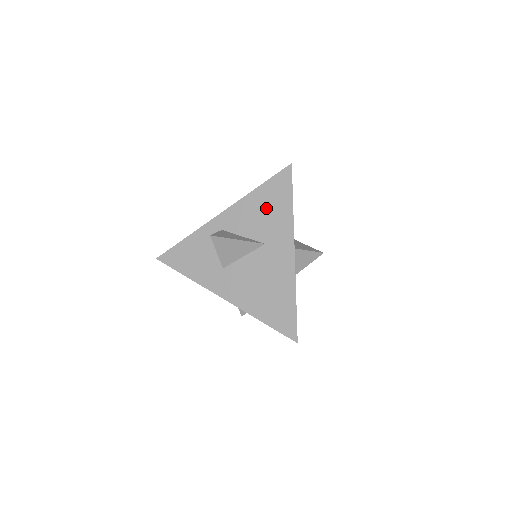
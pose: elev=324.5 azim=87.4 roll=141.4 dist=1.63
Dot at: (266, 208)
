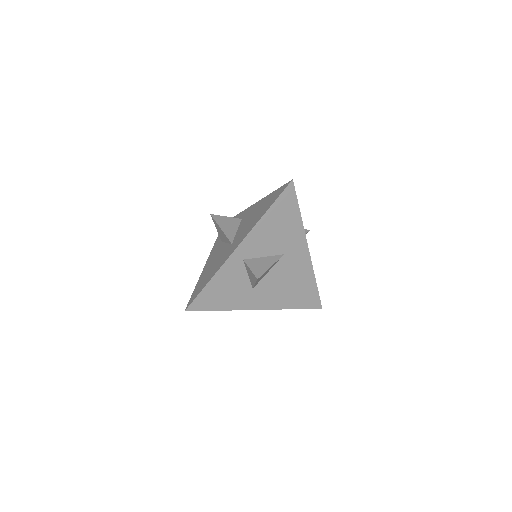
Dot at: (279, 226)
